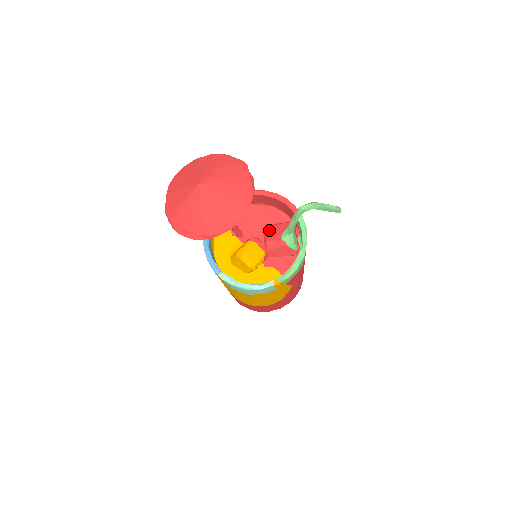
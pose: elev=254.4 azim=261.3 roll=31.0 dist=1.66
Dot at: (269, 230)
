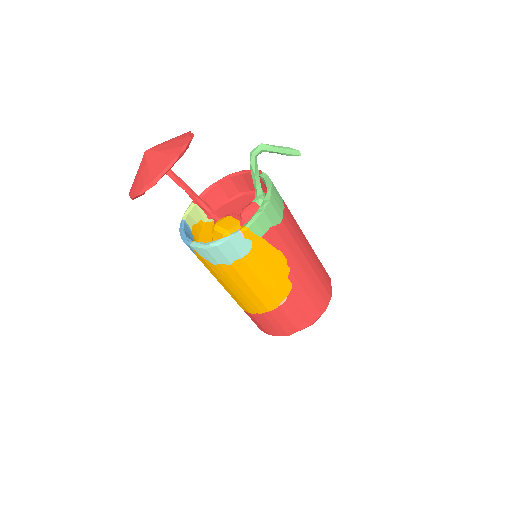
Dot at: occluded
